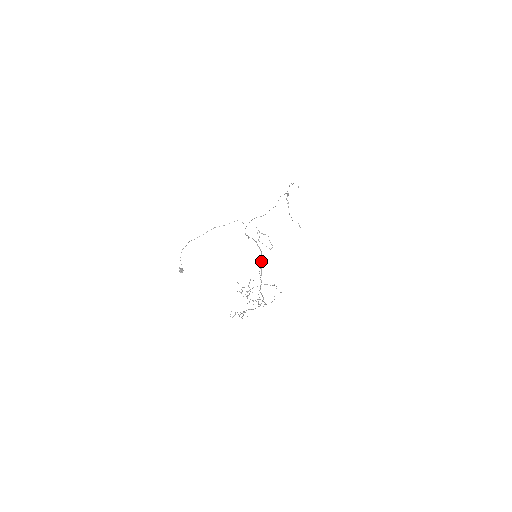
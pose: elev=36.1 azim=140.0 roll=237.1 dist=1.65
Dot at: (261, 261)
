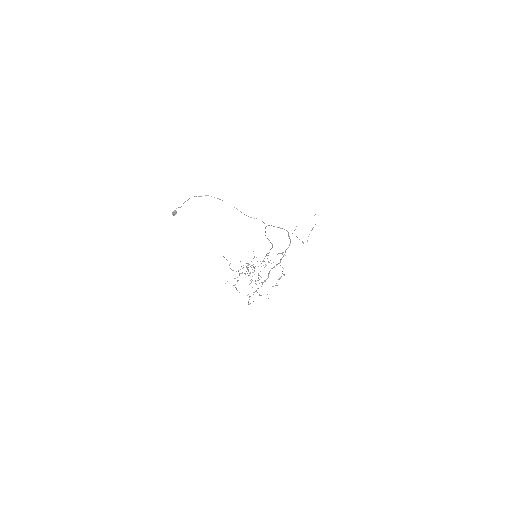
Dot at: (288, 247)
